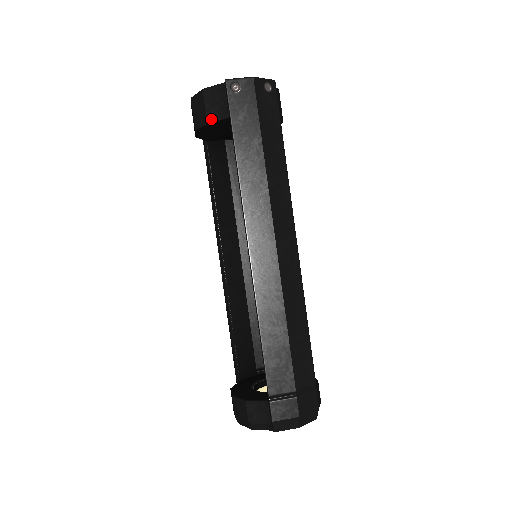
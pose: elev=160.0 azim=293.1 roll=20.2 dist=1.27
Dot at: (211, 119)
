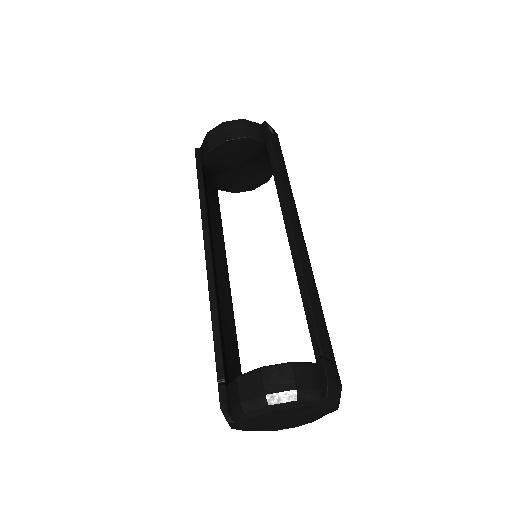
Dot at: (250, 136)
